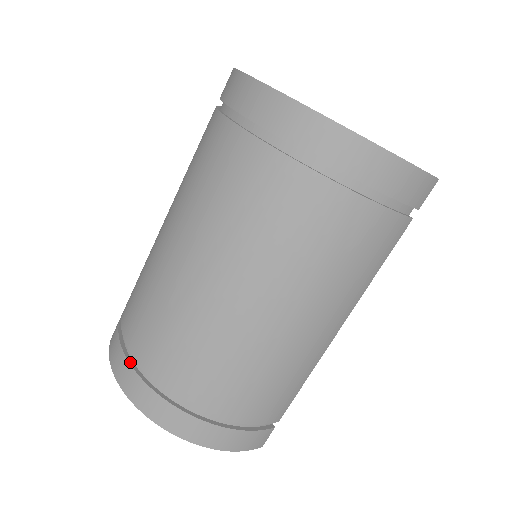
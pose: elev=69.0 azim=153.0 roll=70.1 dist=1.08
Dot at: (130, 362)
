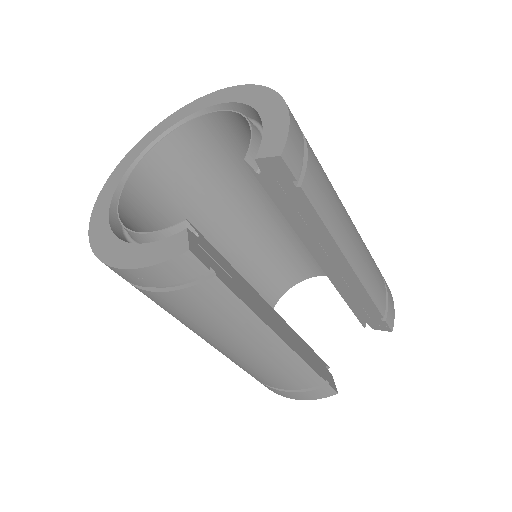
Dot at: occluded
